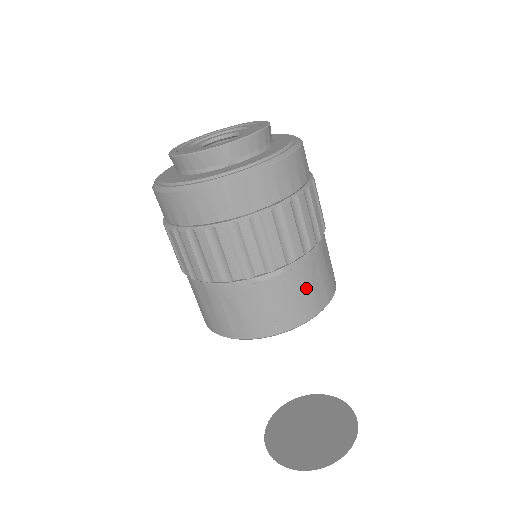
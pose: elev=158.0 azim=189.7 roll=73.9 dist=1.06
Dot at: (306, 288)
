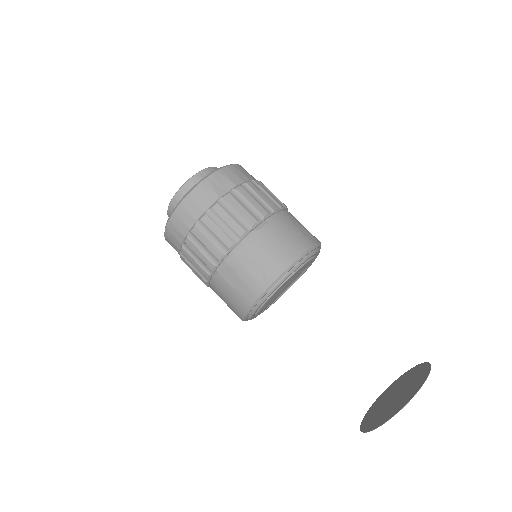
Dot at: (293, 229)
